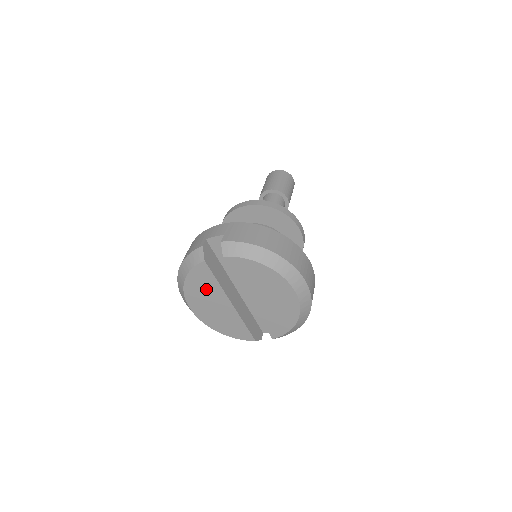
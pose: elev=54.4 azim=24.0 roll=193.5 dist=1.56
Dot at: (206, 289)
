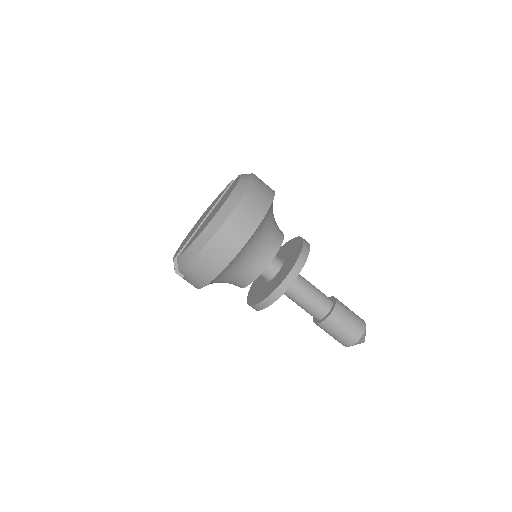
Dot at: occluded
